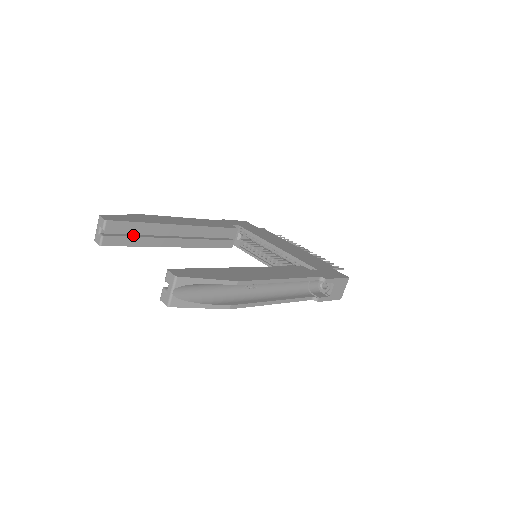
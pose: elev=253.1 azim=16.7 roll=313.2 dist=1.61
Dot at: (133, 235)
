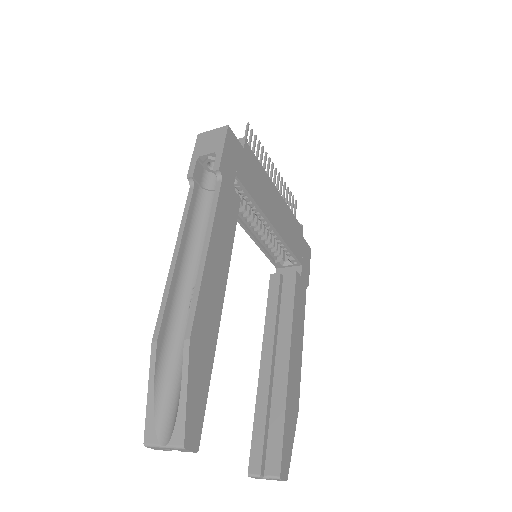
Dot at: occluded
